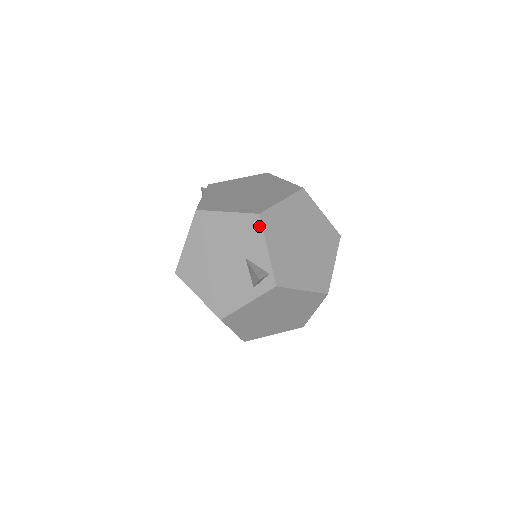
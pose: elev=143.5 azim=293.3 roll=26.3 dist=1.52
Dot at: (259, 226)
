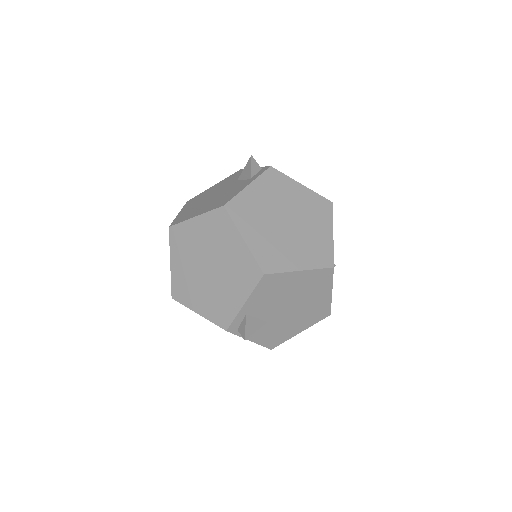
Dot at: occluded
